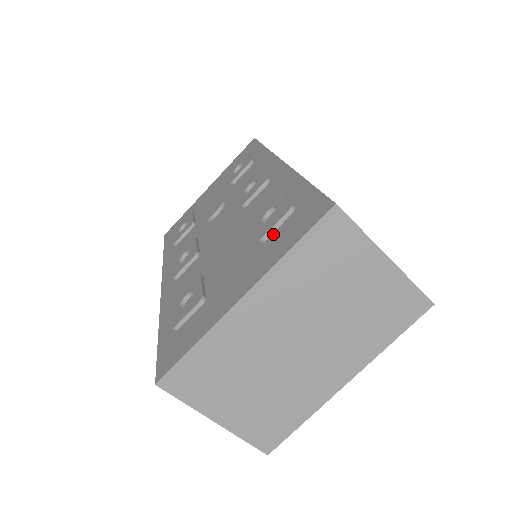
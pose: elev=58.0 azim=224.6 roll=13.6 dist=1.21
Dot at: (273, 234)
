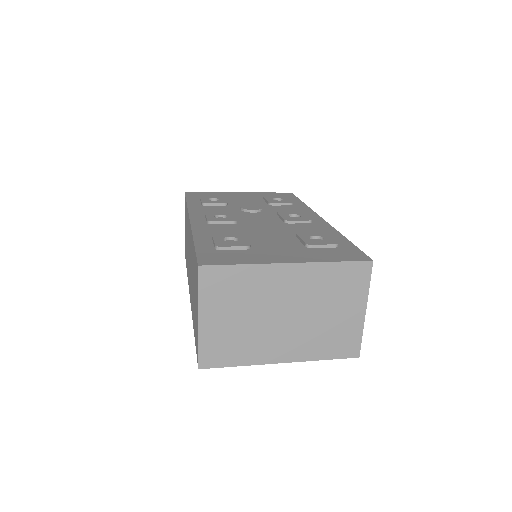
Dot at: (318, 248)
